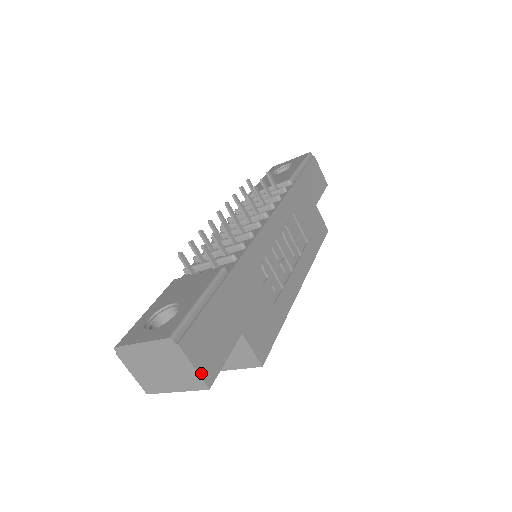
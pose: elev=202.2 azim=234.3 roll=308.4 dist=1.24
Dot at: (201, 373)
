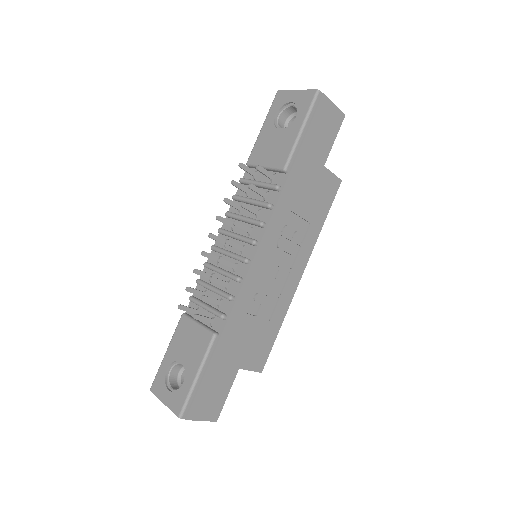
Dot at: (208, 419)
